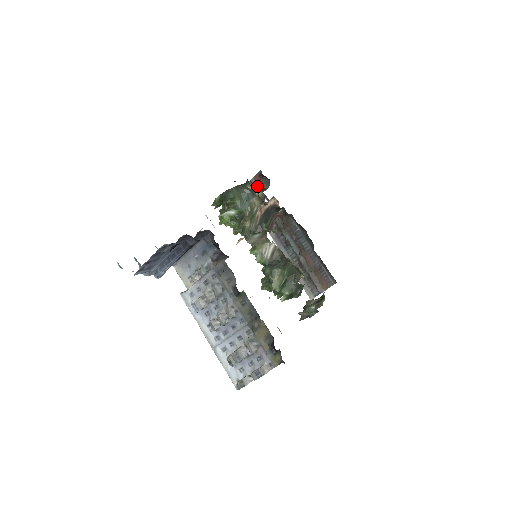
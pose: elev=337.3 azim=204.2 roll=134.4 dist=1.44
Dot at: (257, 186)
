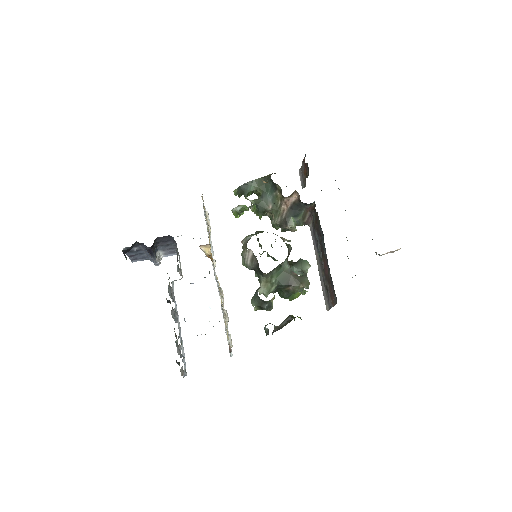
Dot at: (303, 172)
